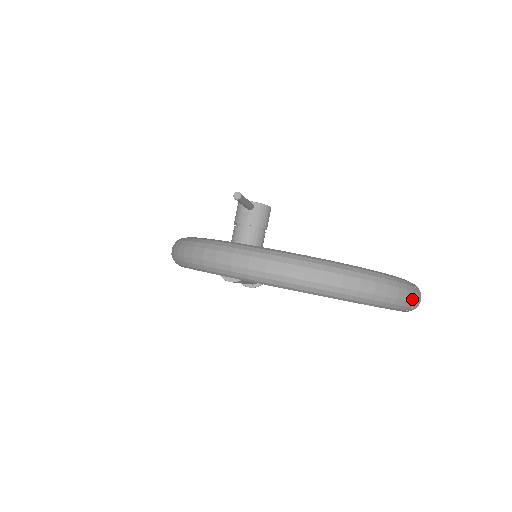
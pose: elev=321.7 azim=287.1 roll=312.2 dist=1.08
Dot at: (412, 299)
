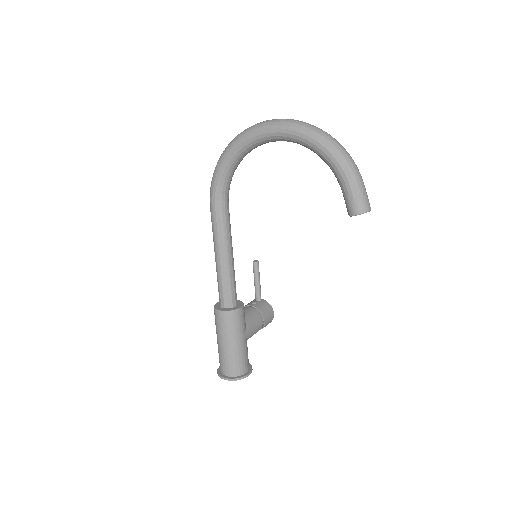
Dot at: (360, 177)
